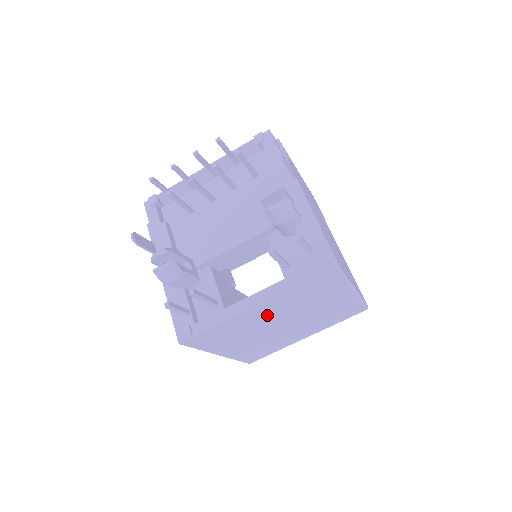
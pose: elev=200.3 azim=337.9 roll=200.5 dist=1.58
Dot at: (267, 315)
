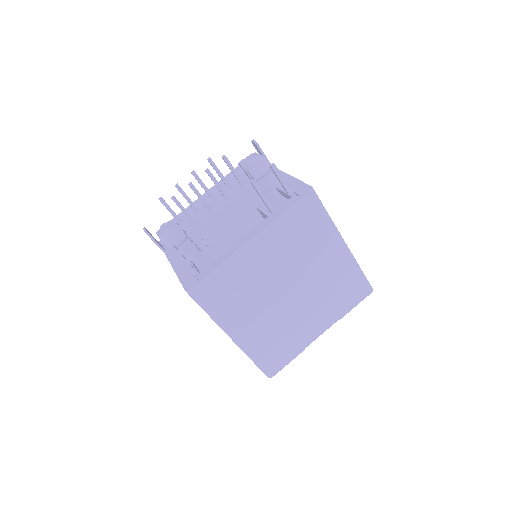
Dot at: (265, 260)
